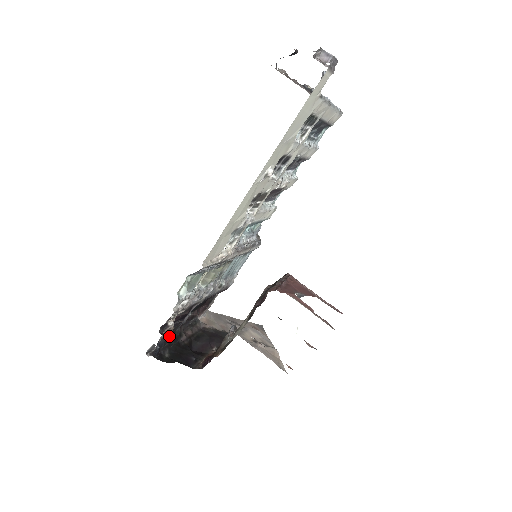
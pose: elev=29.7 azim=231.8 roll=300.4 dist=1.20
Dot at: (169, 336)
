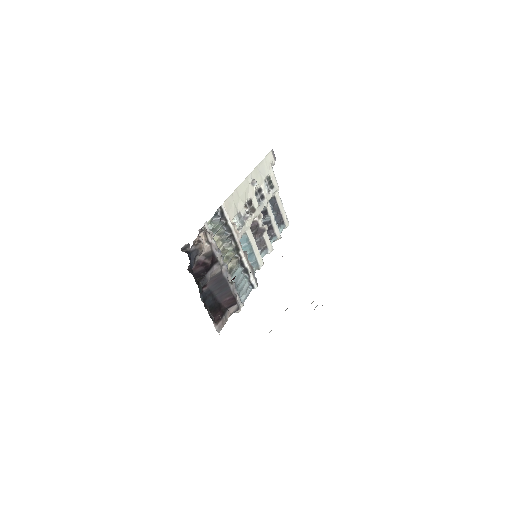
Dot at: (195, 277)
